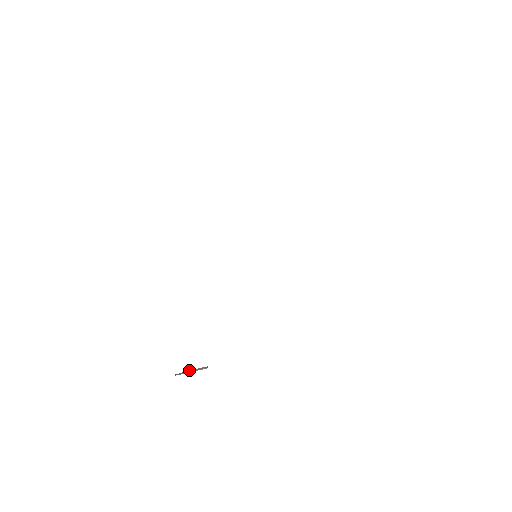
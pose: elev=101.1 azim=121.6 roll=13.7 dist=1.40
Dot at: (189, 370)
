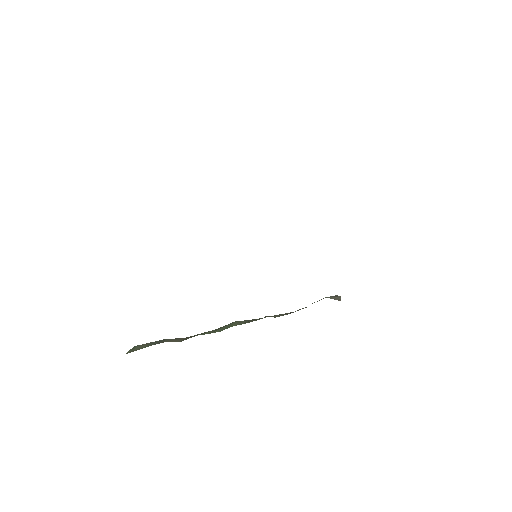
Dot at: occluded
